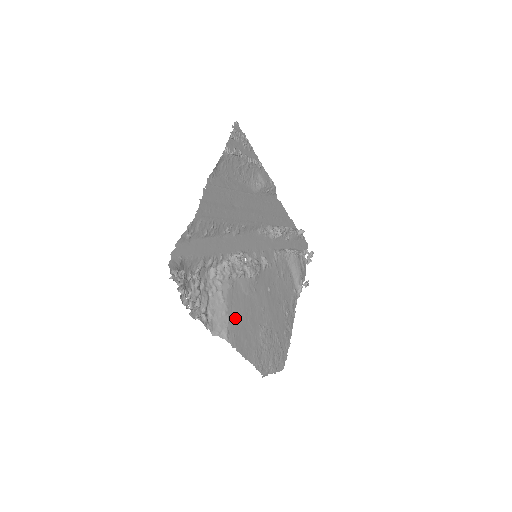
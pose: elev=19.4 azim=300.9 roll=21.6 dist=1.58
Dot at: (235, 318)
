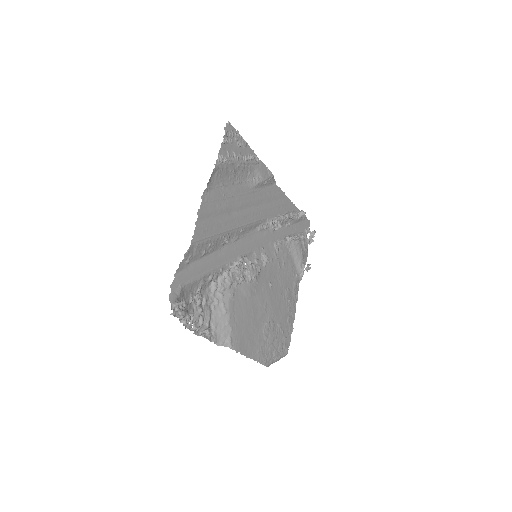
Dot at: (238, 324)
